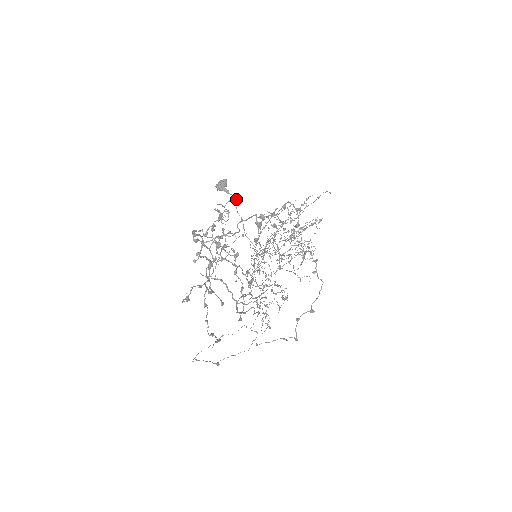
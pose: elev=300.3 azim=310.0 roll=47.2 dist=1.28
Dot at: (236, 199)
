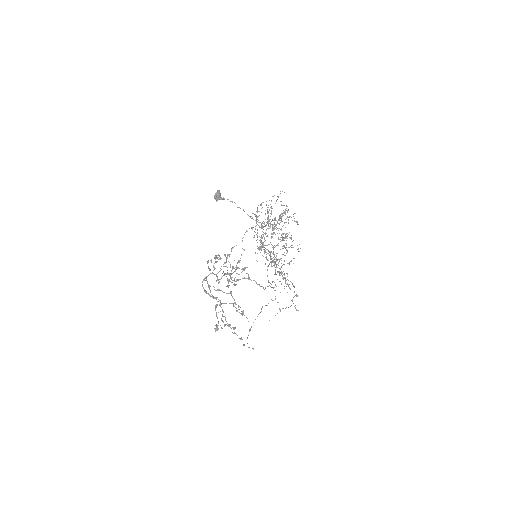
Dot at: (210, 270)
